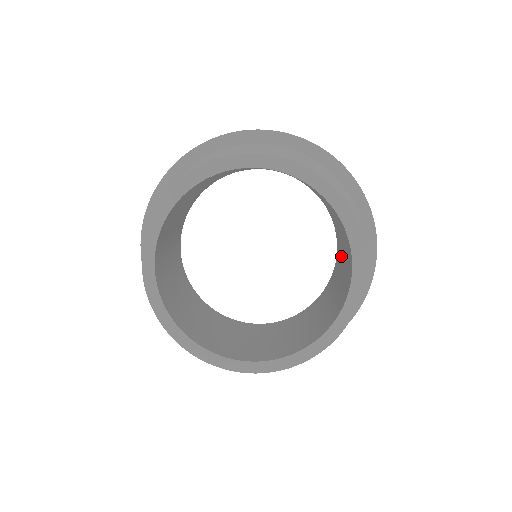
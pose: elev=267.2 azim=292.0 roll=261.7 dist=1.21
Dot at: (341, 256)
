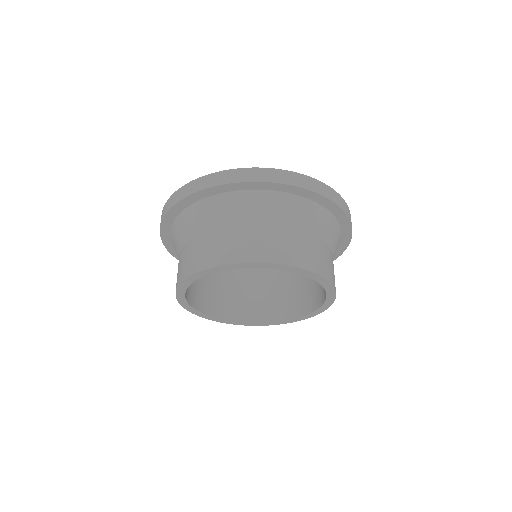
Dot at: occluded
